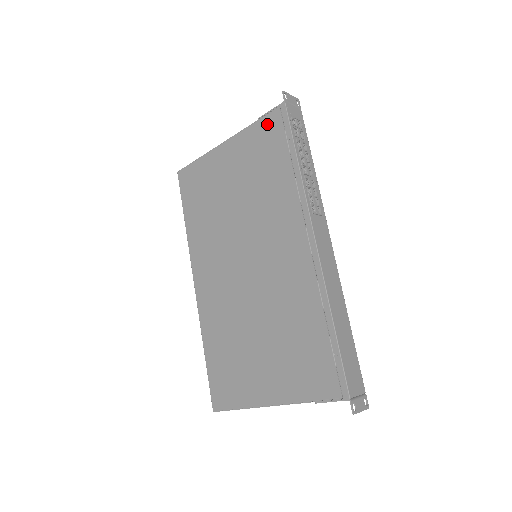
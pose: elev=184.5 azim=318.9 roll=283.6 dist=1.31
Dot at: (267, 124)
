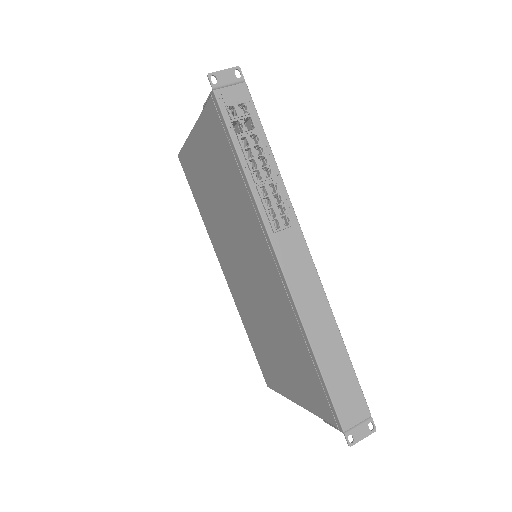
Dot at: (210, 117)
